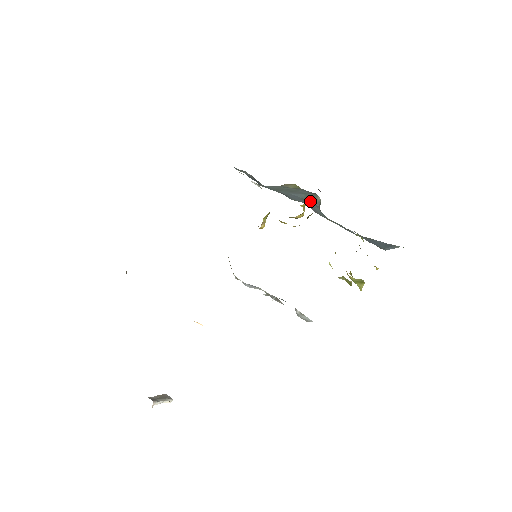
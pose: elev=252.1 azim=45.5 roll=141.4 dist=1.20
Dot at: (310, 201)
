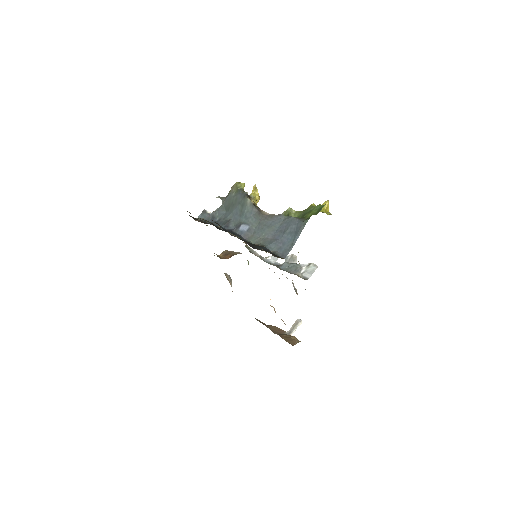
Dot at: (244, 212)
